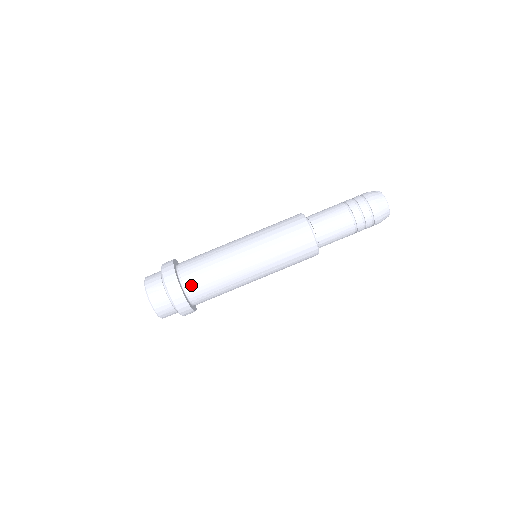
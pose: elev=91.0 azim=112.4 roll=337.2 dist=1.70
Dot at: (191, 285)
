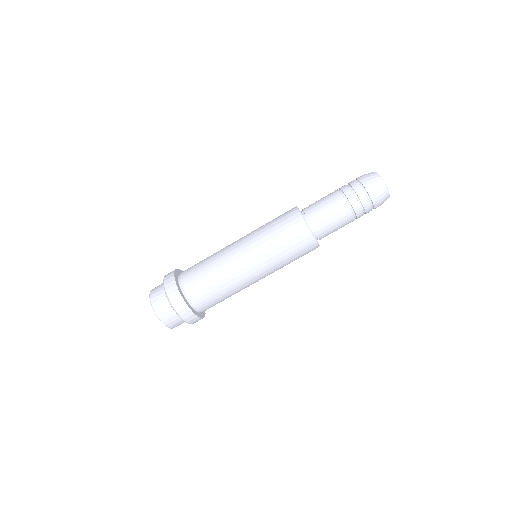
Dot at: (189, 285)
